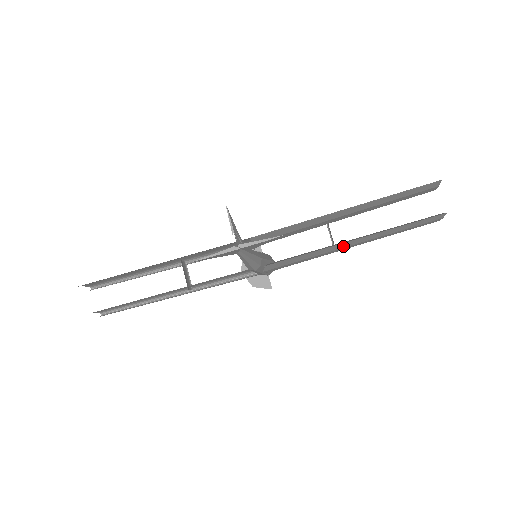
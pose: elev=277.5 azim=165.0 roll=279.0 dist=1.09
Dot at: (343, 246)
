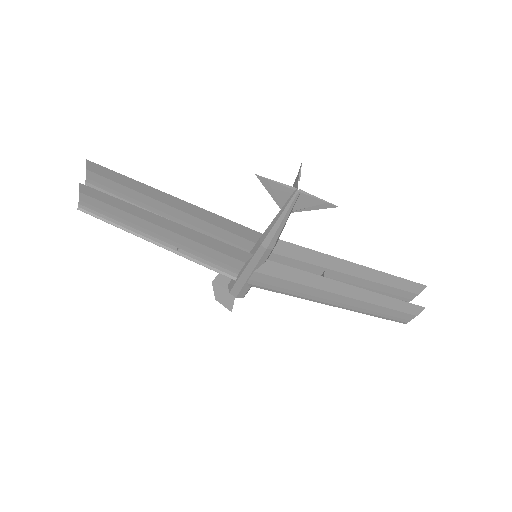
Dot at: (334, 289)
